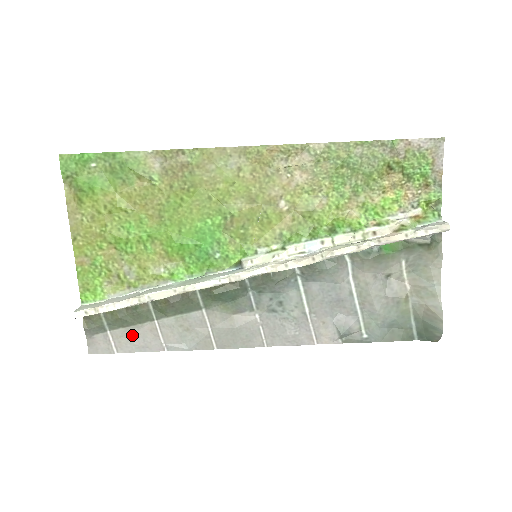
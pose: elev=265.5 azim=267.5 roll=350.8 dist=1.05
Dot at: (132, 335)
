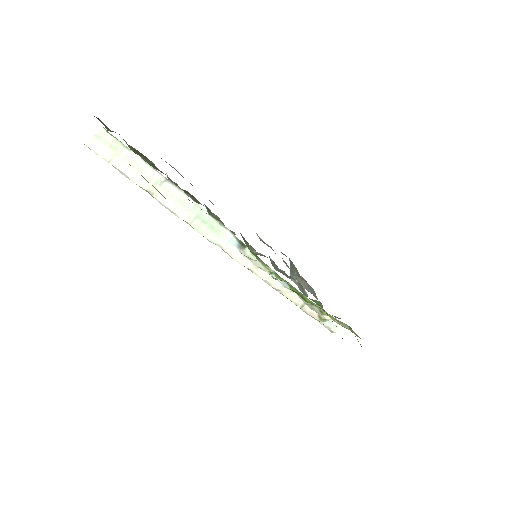
Dot at: occluded
